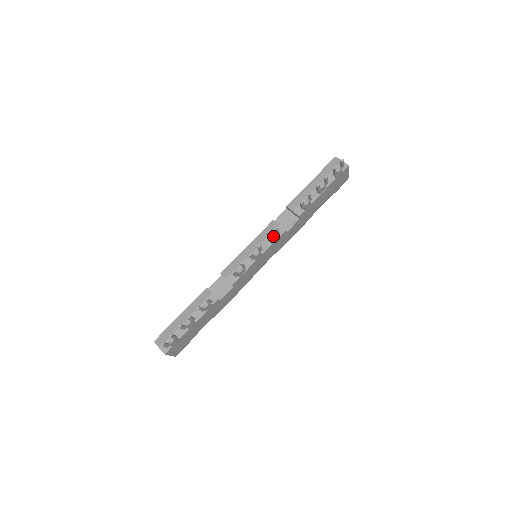
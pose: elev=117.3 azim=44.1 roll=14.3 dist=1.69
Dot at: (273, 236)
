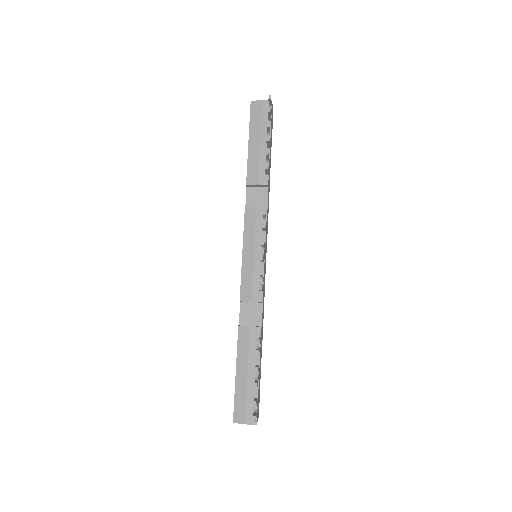
Dot at: (263, 223)
